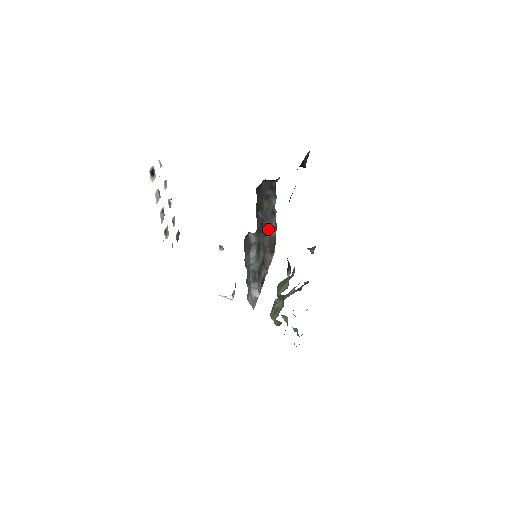
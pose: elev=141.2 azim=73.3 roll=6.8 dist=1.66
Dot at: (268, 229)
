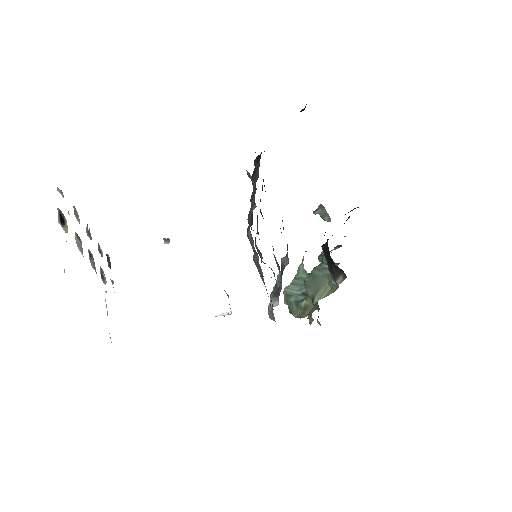
Dot at: occluded
